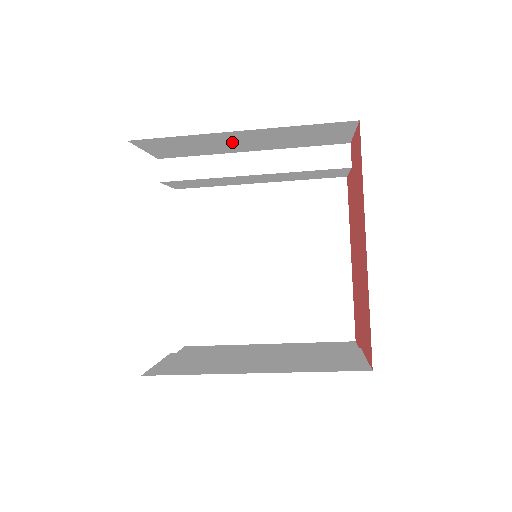
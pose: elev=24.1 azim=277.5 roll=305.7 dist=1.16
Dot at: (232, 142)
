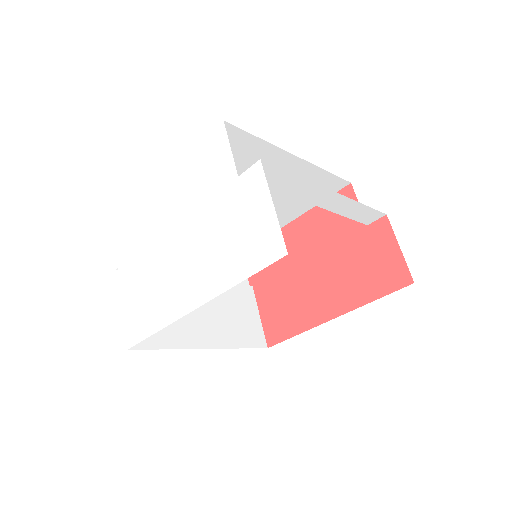
Dot at: occluded
